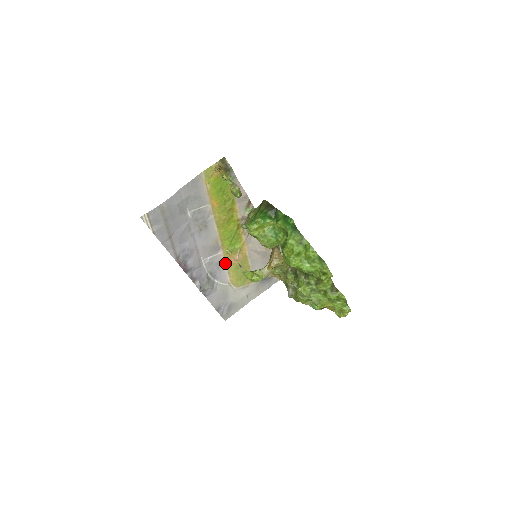
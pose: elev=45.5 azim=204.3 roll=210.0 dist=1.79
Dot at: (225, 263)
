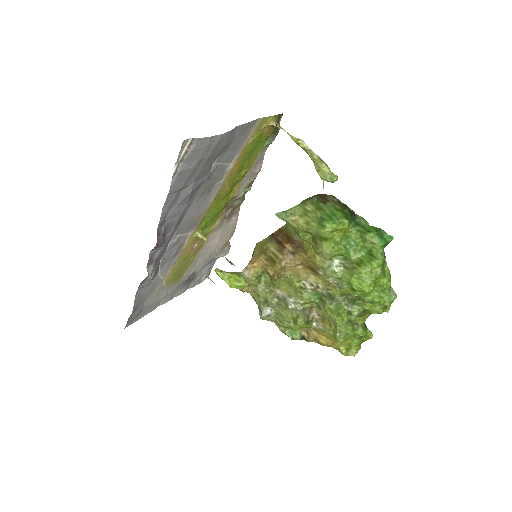
Dot at: (183, 249)
